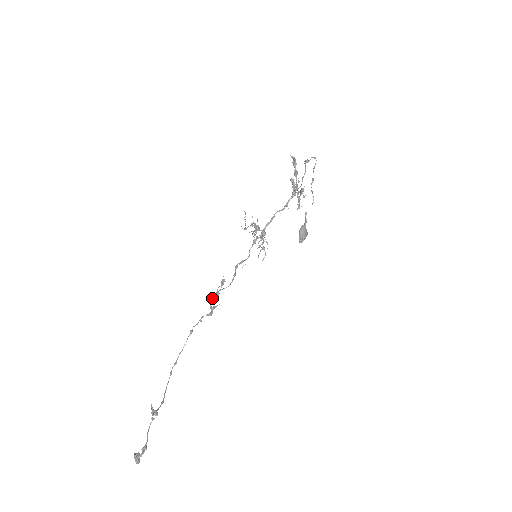
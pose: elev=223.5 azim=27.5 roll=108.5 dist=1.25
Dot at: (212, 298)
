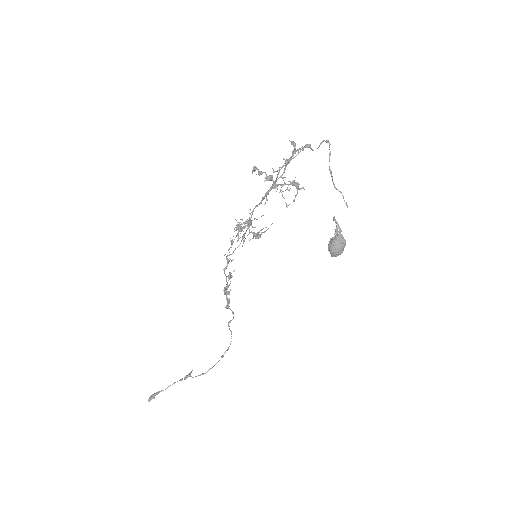
Dot at: (225, 290)
